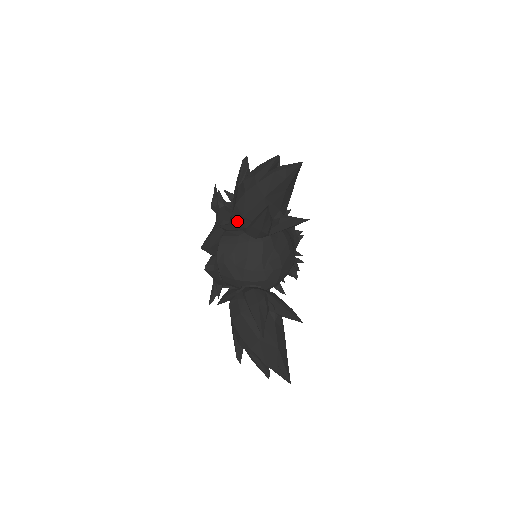
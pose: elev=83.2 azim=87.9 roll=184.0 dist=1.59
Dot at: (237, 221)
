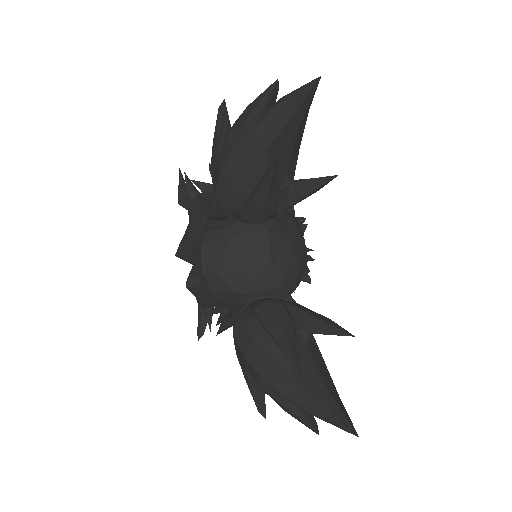
Dot at: (225, 202)
